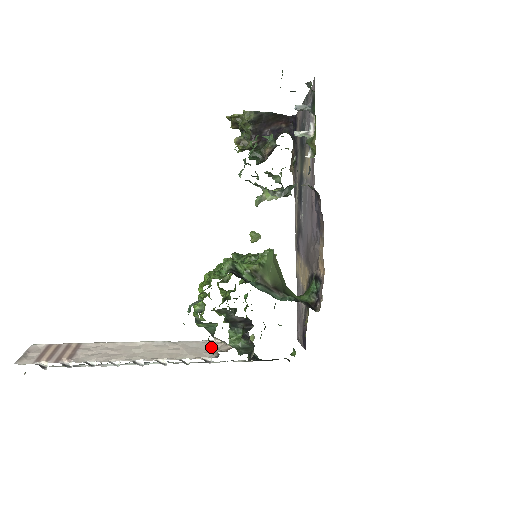
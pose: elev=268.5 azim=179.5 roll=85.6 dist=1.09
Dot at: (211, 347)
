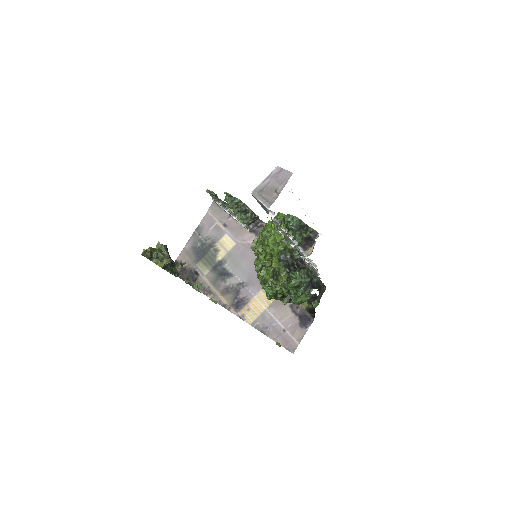
Dot at: occluded
